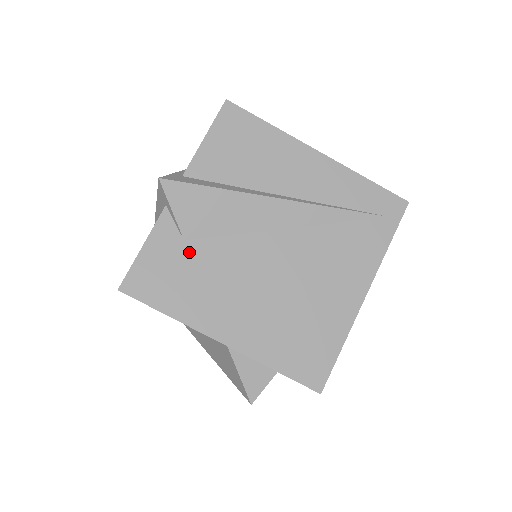
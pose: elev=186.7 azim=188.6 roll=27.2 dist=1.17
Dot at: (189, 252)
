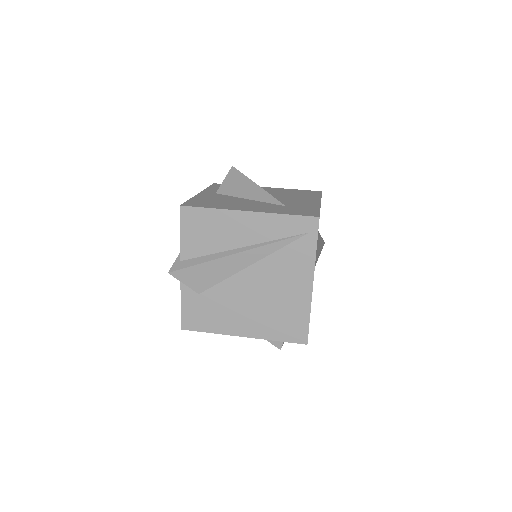
Dot at: (204, 299)
